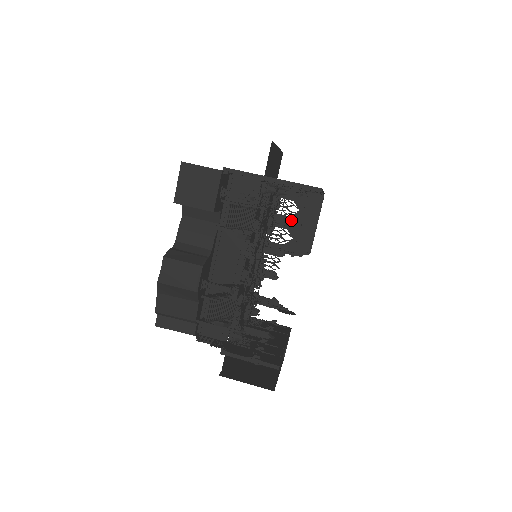
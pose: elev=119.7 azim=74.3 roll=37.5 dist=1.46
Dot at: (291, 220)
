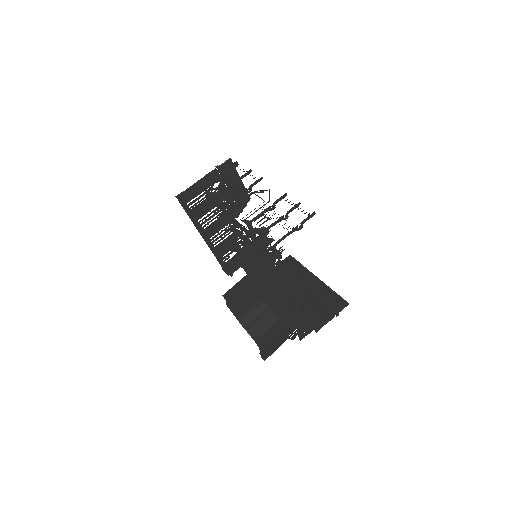
Dot at: occluded
